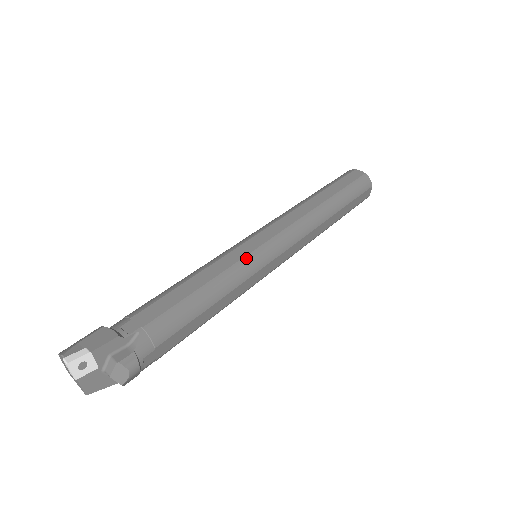
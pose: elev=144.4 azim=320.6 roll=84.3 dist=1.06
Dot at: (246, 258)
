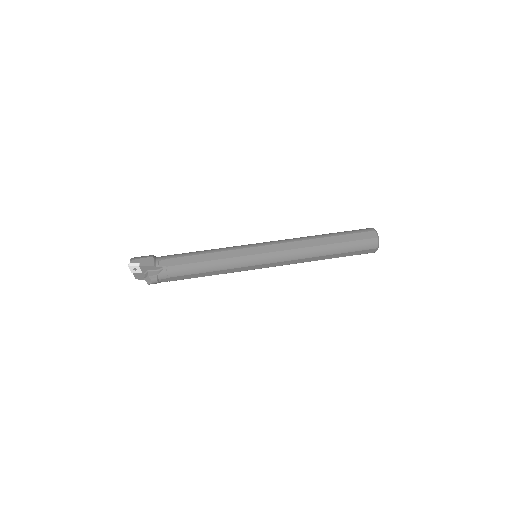
Dot at: (240, 258)
